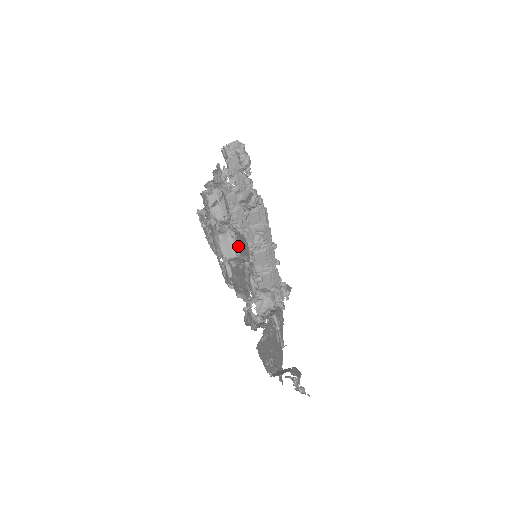
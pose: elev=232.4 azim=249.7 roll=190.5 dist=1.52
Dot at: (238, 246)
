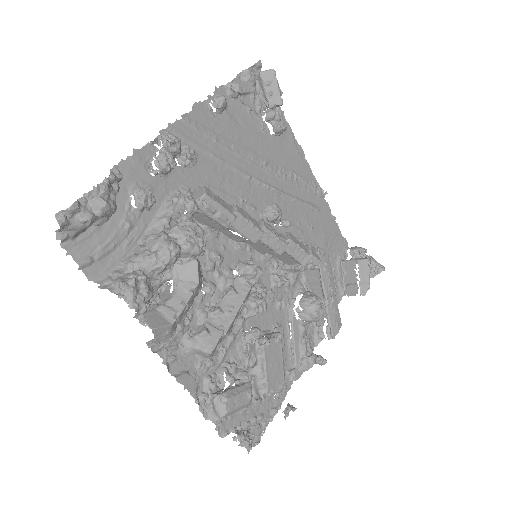
Dot at: (279, 387)
